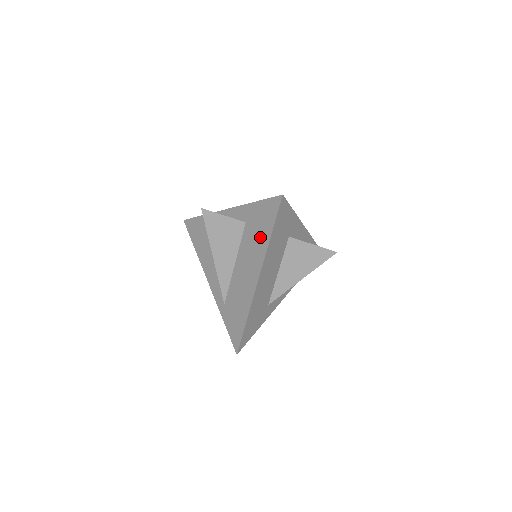
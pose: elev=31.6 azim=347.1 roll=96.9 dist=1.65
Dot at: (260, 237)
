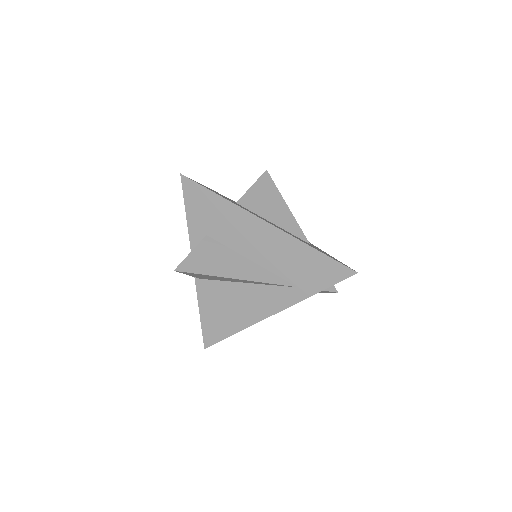
Dot at: (221, 213)
